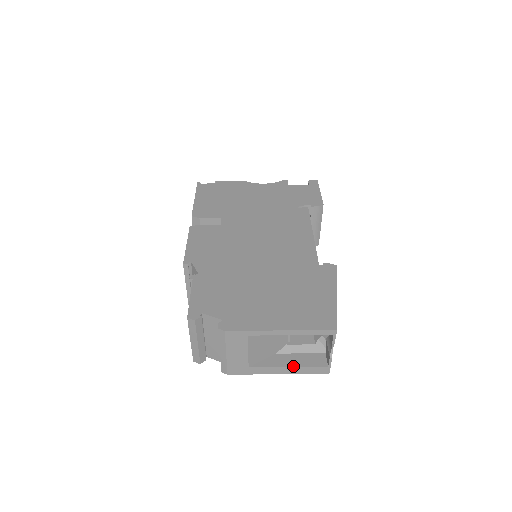
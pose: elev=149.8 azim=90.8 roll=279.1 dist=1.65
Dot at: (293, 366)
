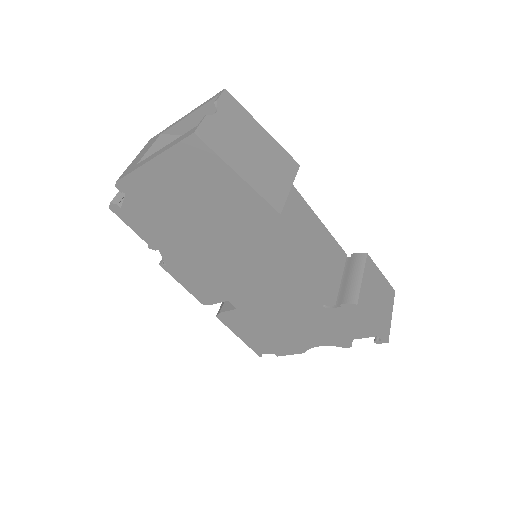
Dot at: occluded
